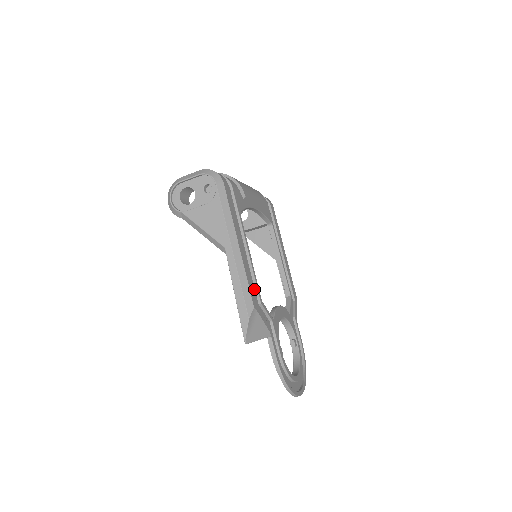
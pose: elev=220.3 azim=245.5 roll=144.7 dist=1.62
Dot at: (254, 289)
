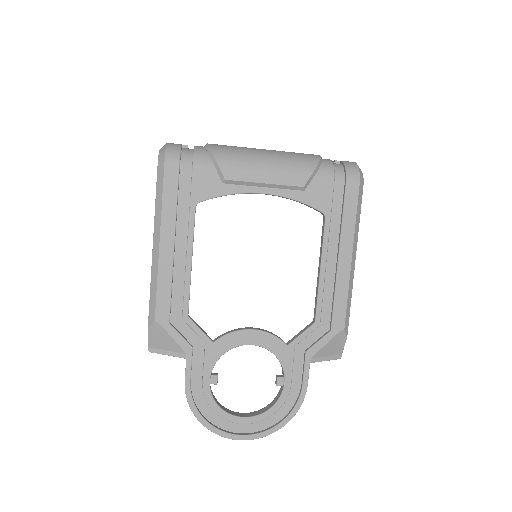
Dot at: (182, 300)
